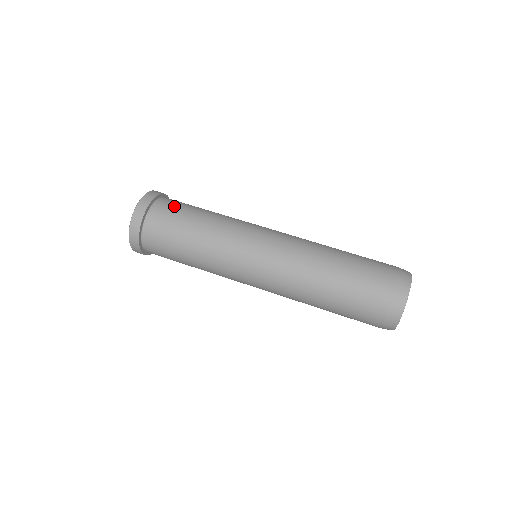
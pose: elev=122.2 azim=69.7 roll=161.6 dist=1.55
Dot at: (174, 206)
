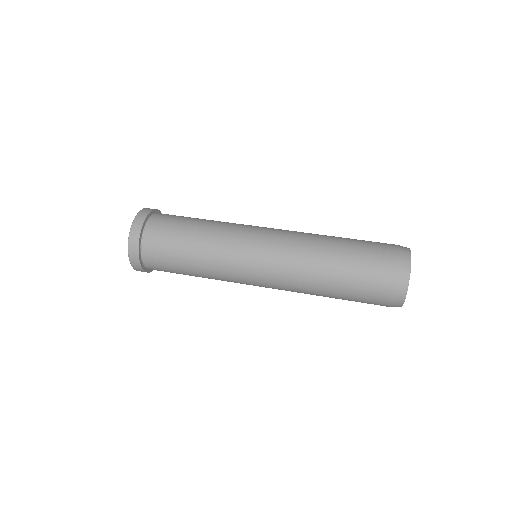
Dot at: (166, 223)
